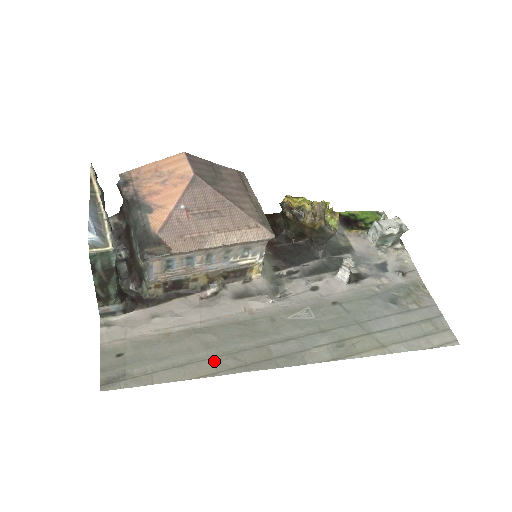
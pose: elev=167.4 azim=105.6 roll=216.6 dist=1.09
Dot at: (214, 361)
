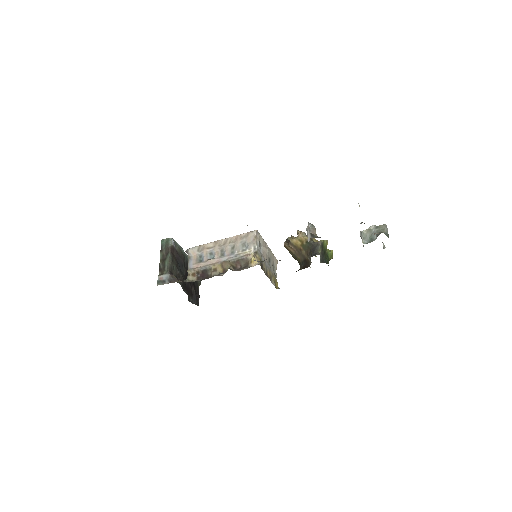
Dot at: occluded
